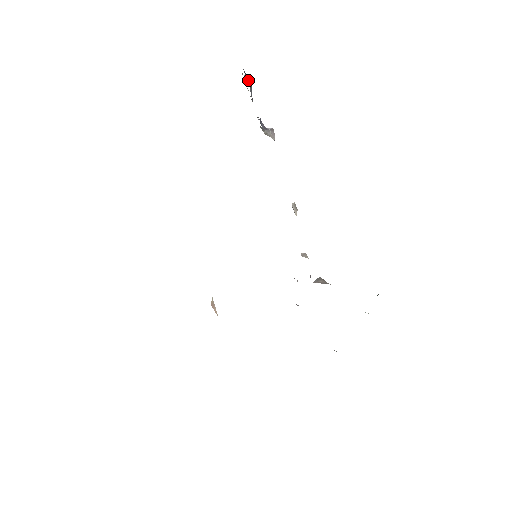
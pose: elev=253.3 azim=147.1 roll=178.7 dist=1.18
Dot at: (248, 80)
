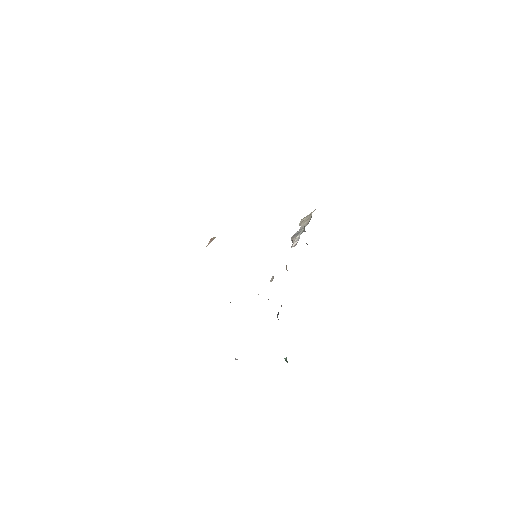
Dot at: occluded
